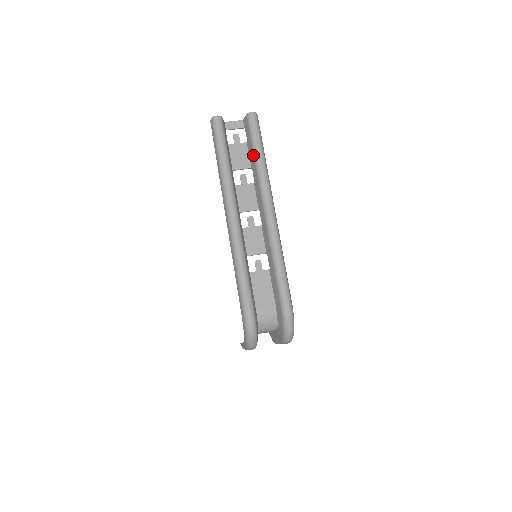
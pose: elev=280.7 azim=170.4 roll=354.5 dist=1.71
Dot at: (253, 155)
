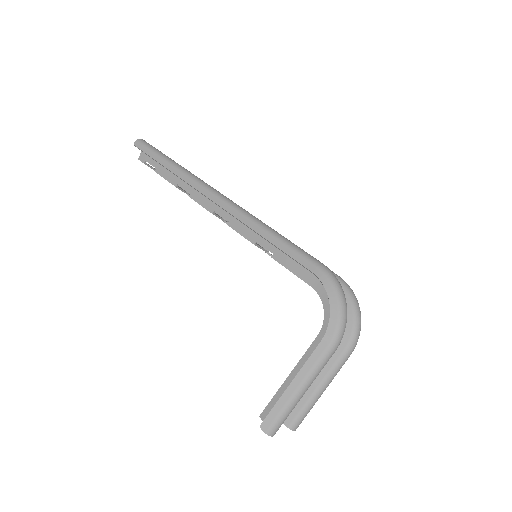
Dot at: occluded
